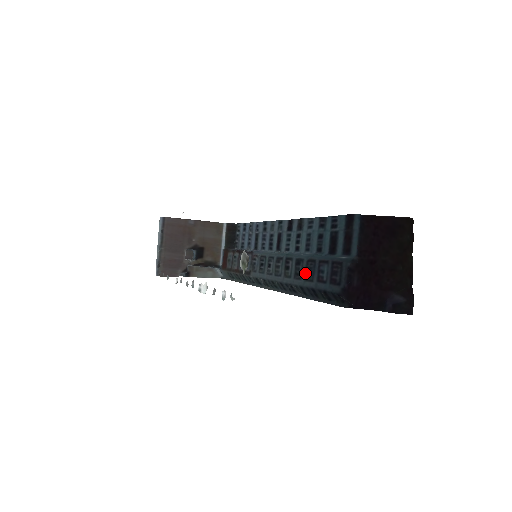
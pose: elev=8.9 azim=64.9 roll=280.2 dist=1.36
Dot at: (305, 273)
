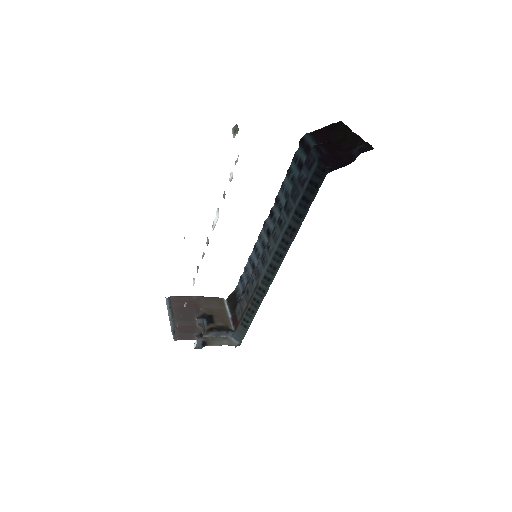
Dot at: (293, 200)
